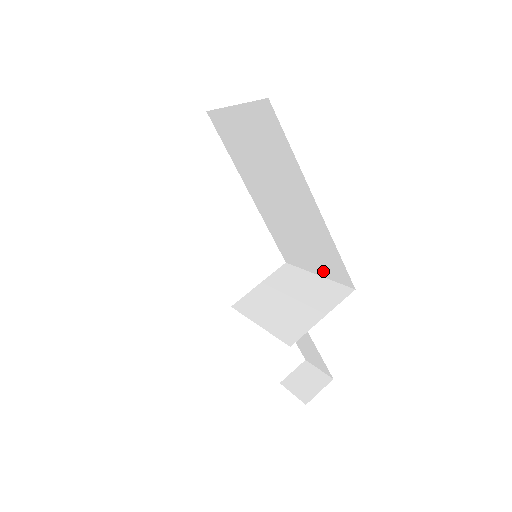
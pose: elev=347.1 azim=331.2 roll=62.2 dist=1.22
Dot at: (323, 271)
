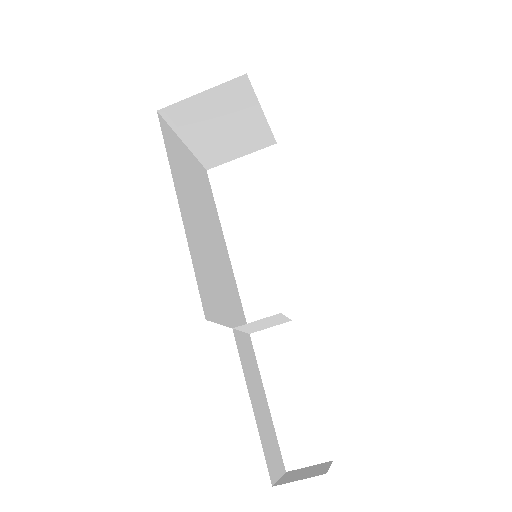
Dot at: occluded
